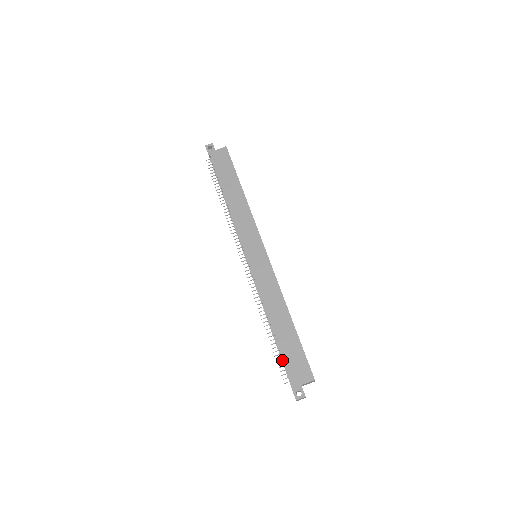
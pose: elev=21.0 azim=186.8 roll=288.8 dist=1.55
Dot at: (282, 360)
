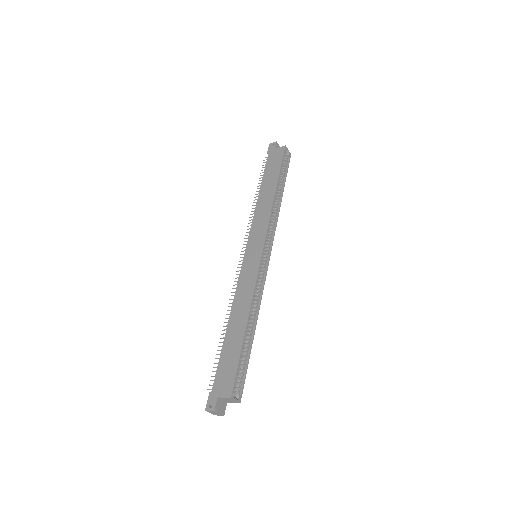
Dot at: occluded
